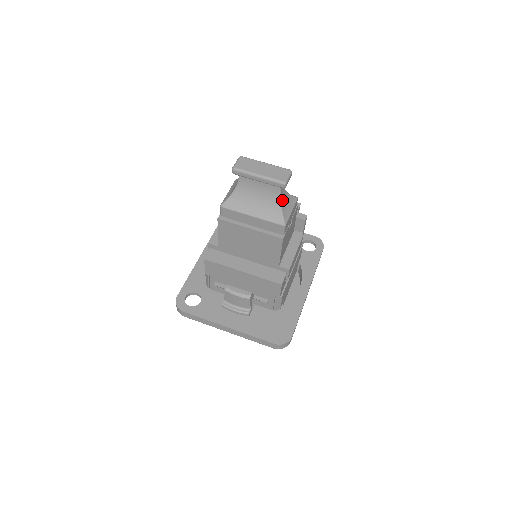
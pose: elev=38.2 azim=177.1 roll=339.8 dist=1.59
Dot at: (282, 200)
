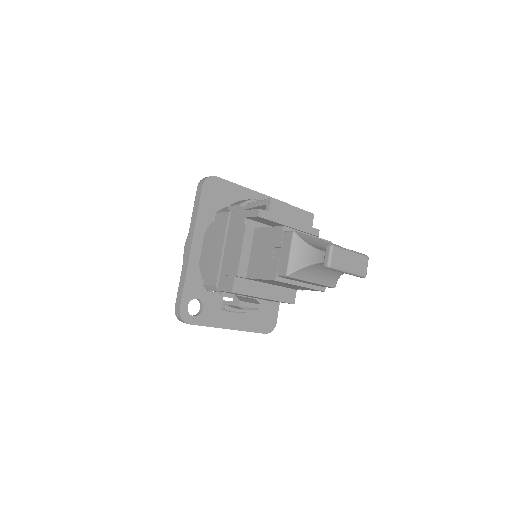
Dot at: occluded
